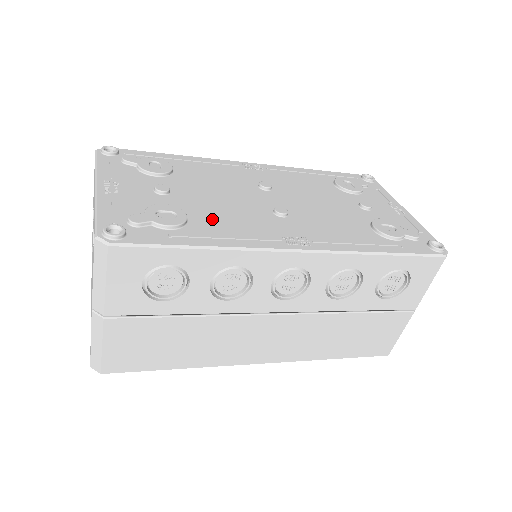
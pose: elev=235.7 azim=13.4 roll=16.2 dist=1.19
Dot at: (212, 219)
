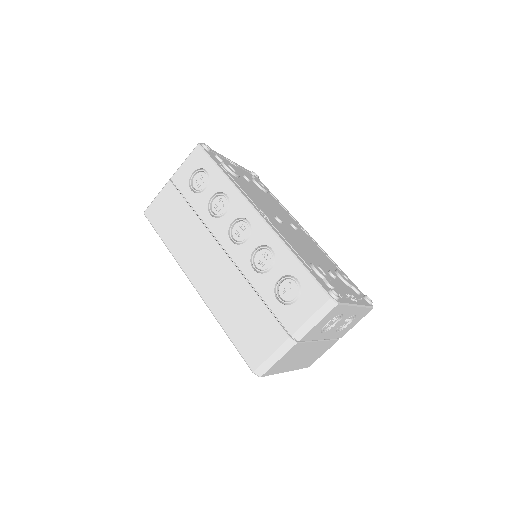
Dot at: (245, 187)
